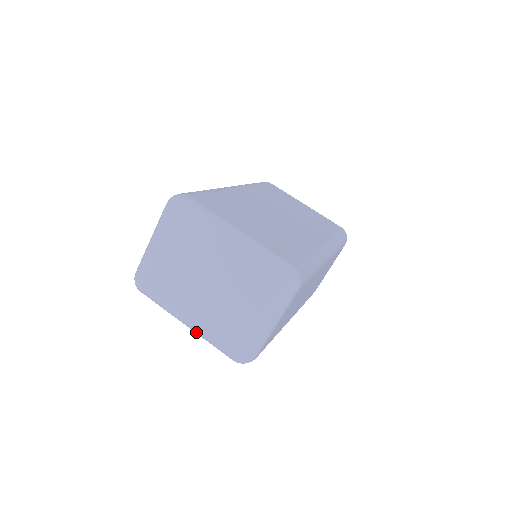
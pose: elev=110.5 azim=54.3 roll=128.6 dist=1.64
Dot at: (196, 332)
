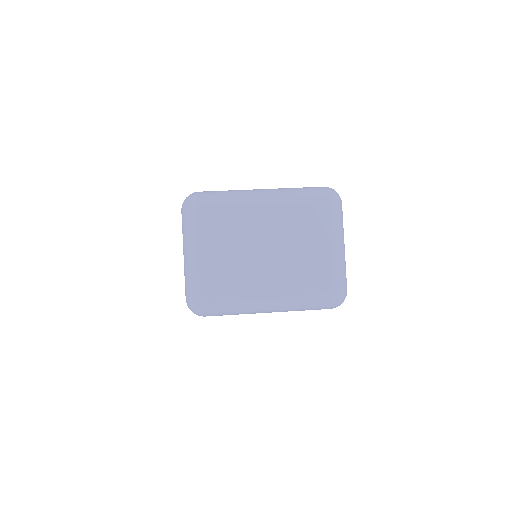
Dot at: (284, 306)
